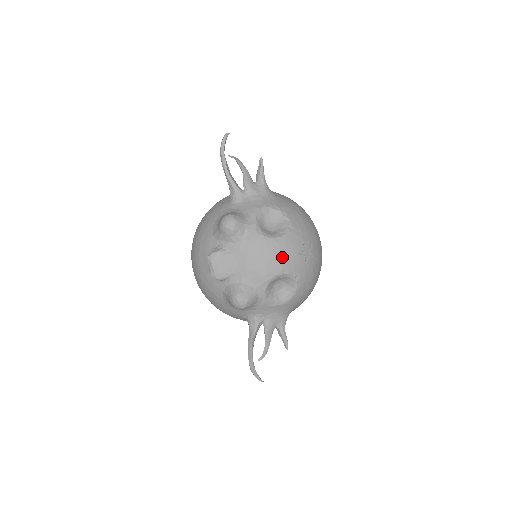
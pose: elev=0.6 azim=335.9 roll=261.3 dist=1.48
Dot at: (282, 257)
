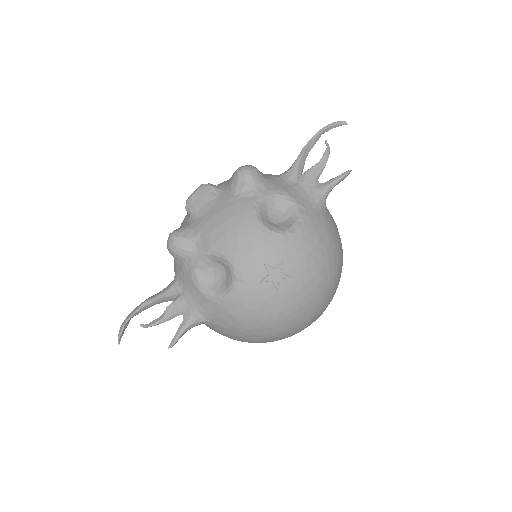
Dot at: (245, 244)
